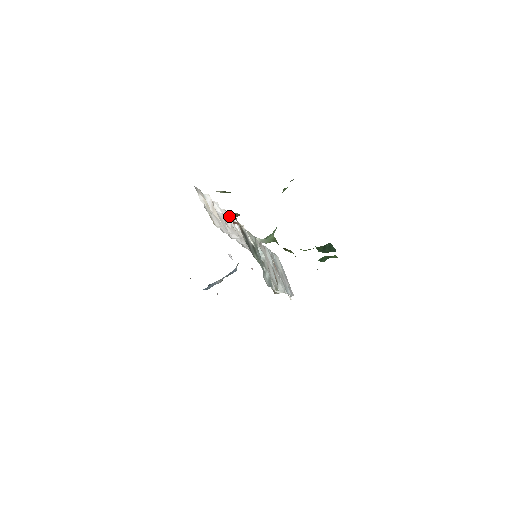
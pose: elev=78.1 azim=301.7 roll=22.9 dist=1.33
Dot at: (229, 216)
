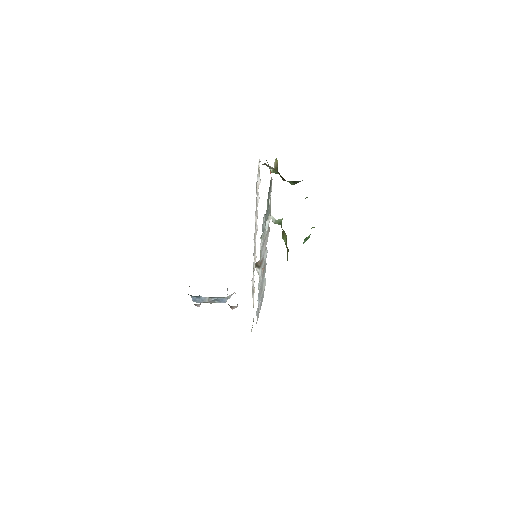
Dot at: (257, 225)
